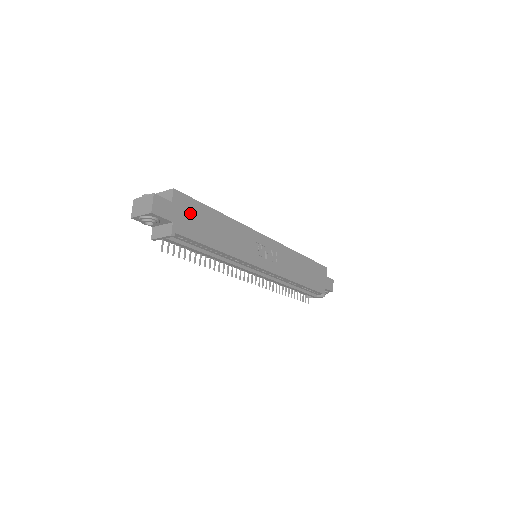
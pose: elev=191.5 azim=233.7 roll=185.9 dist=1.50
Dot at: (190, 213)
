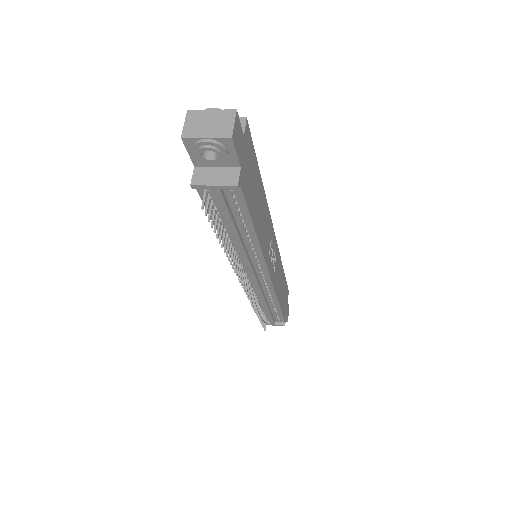
Dot at: (250, 164)
